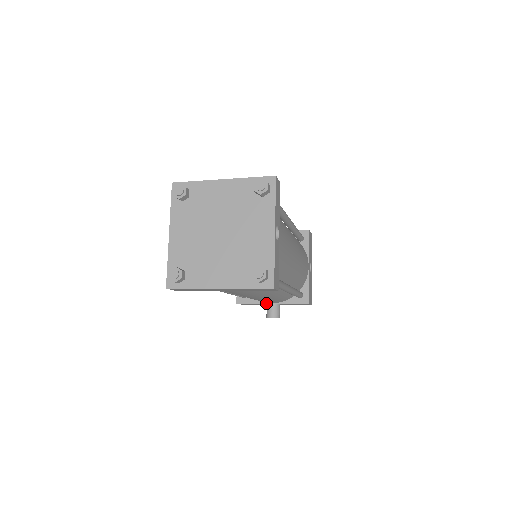
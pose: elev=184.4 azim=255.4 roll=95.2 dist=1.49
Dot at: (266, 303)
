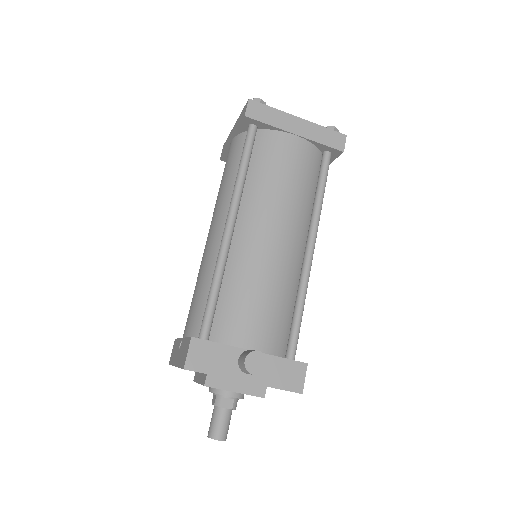
Dot at: (242, 348)
